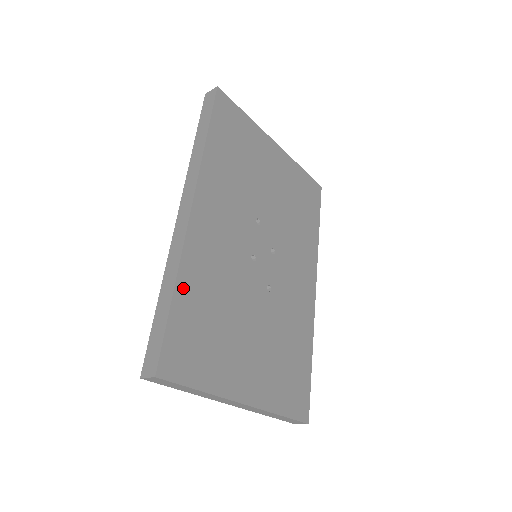
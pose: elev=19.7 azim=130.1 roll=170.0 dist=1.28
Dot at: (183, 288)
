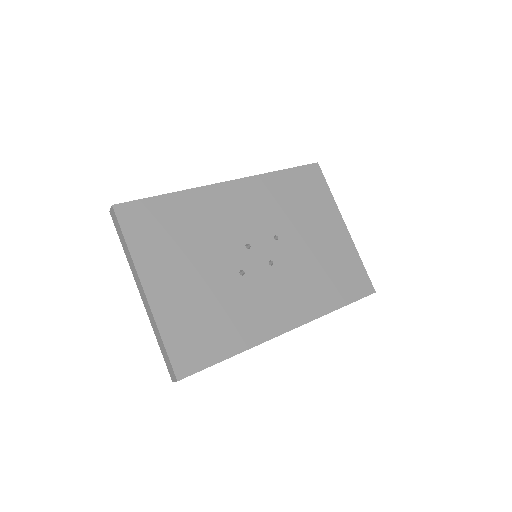
Dot at: (177, 199)
